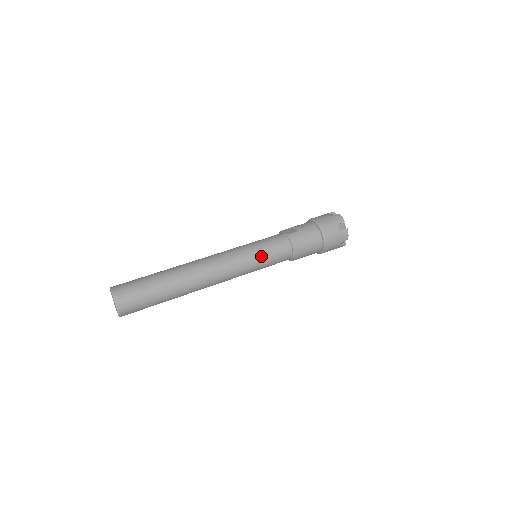
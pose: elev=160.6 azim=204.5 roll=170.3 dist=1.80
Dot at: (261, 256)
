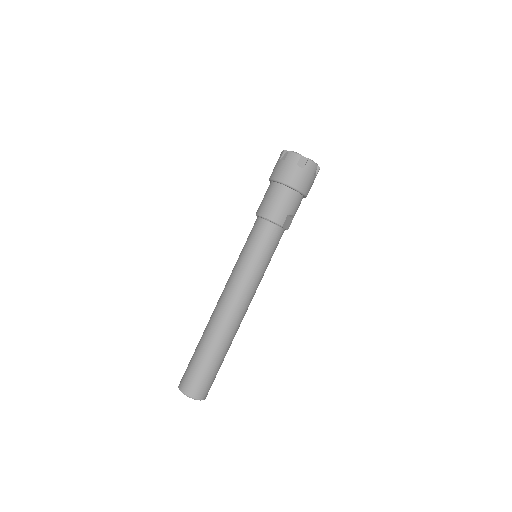
Dot at: (246, 252)
